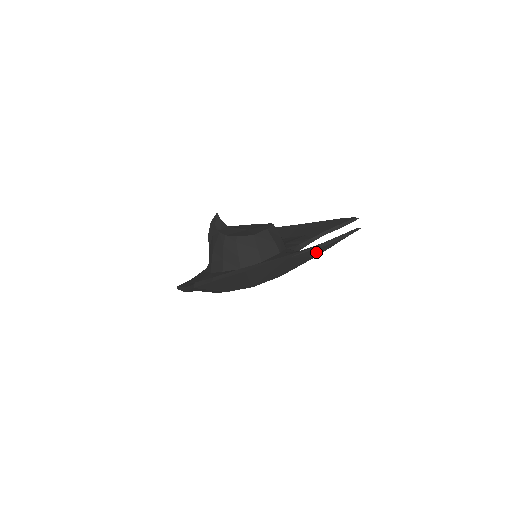
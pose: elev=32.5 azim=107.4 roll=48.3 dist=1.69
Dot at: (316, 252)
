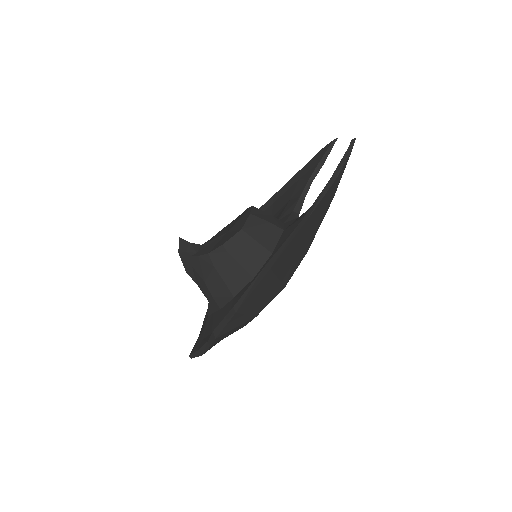
Dot at: (331, 193)
